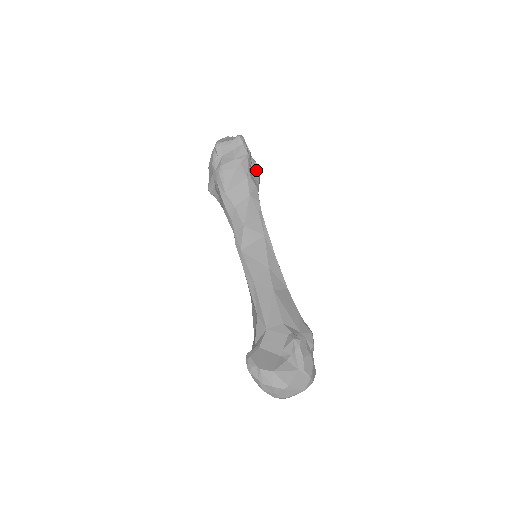
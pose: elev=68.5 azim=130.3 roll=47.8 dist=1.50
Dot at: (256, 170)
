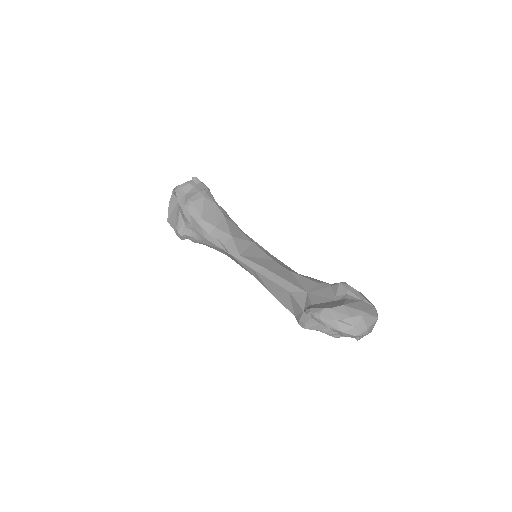
Dot at: occluded
